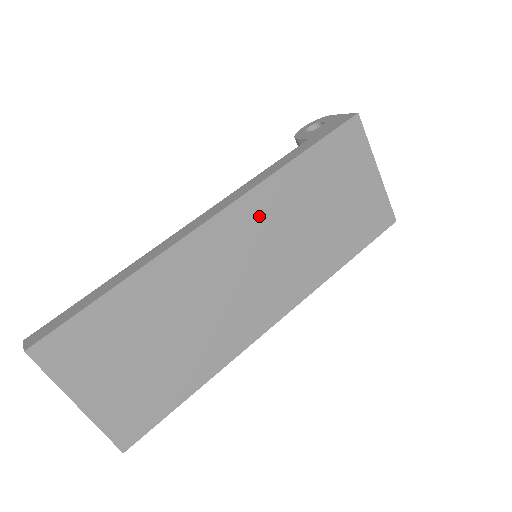
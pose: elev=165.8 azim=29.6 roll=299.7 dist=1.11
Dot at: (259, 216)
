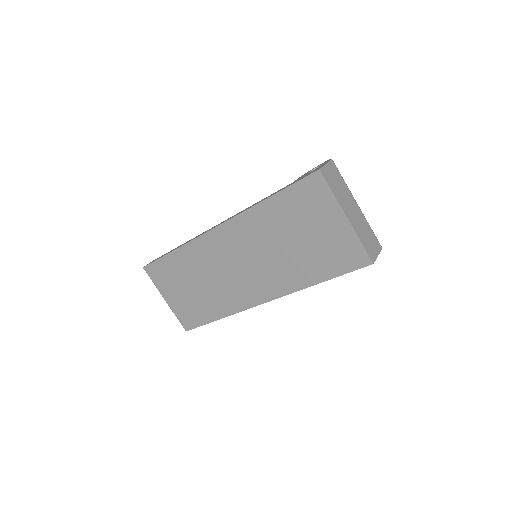
Dot at: (243, 233)
